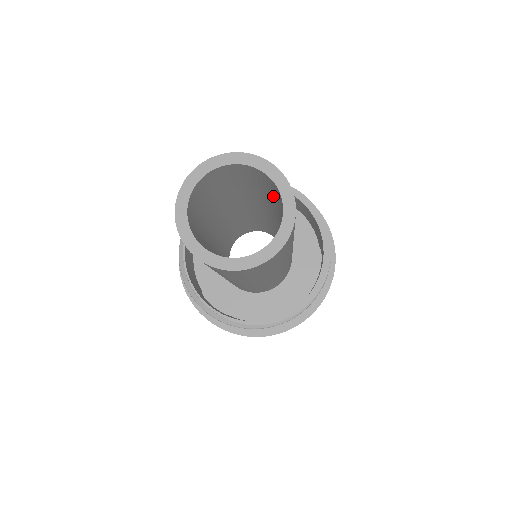
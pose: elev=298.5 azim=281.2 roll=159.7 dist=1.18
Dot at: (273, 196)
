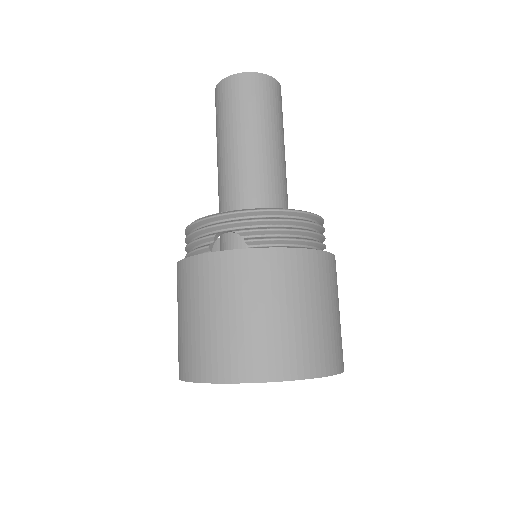
Dot at: occluded
